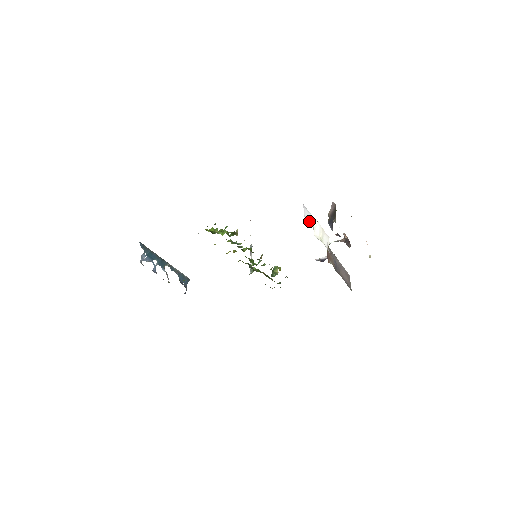
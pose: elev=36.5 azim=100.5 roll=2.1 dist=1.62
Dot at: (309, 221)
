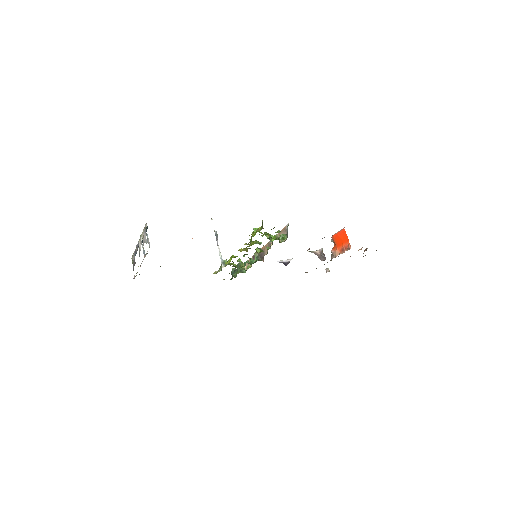
Dot at: occluded
